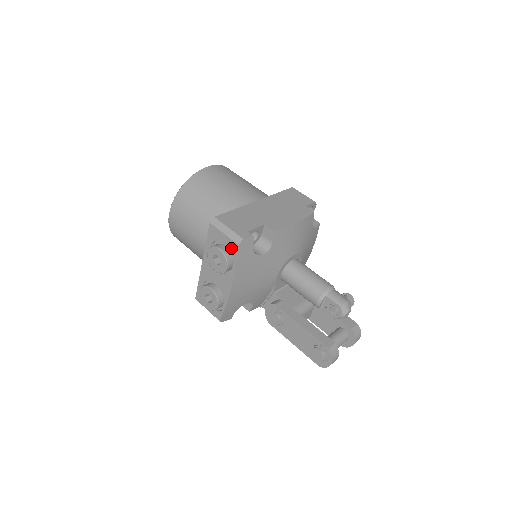
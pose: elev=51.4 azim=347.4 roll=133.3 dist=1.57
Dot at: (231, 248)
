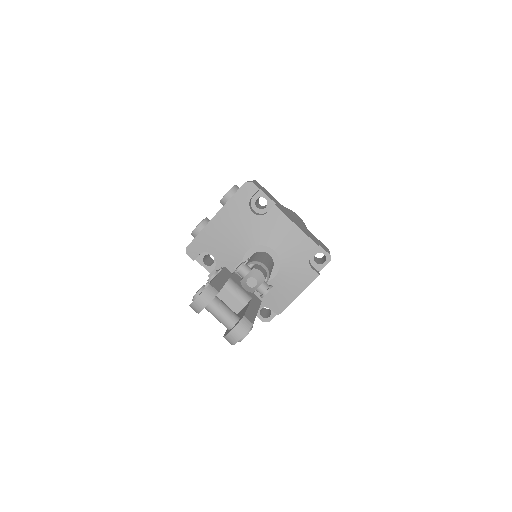
Dot at: occluded
